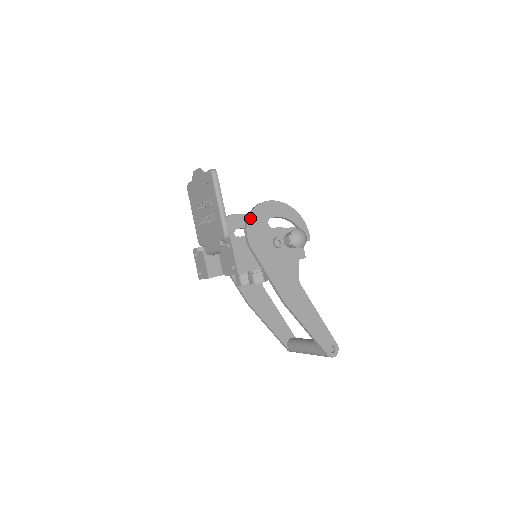
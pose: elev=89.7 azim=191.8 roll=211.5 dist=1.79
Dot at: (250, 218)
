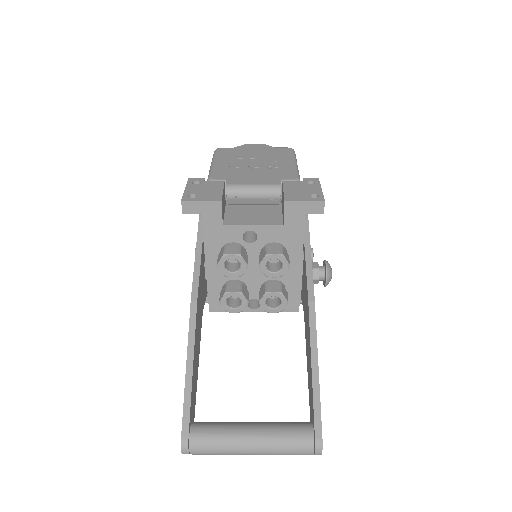
Dot at: occluded
